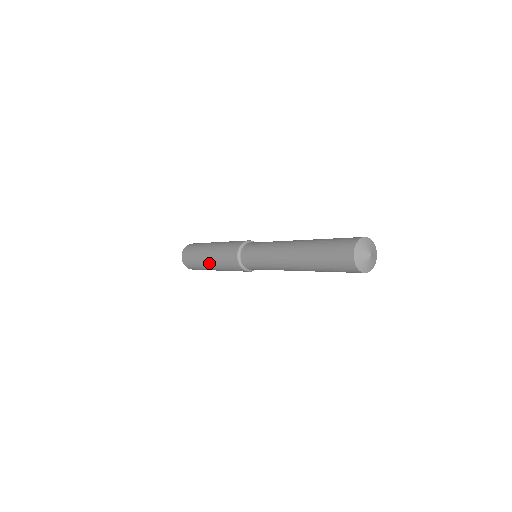
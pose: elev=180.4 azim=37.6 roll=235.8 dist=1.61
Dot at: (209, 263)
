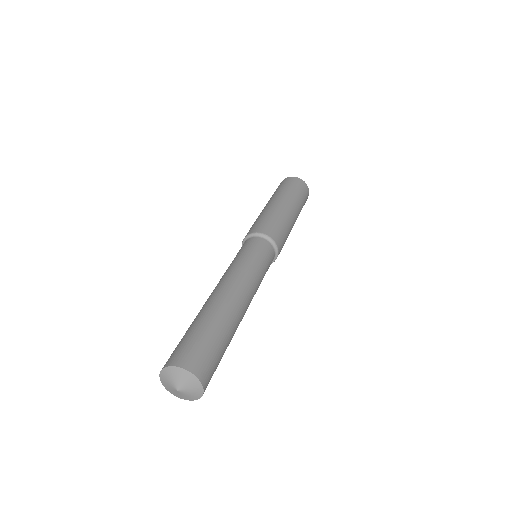
Dot at: occluded
